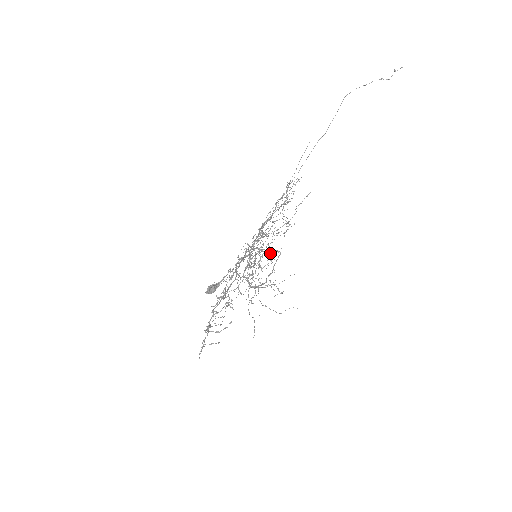
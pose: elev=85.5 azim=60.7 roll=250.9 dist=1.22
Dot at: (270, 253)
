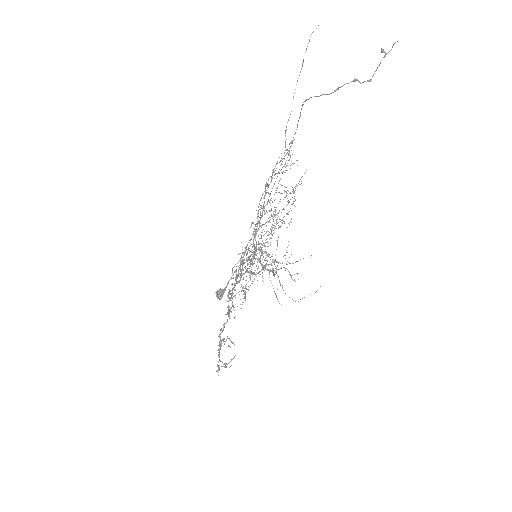
Dot at: (279, 226)
